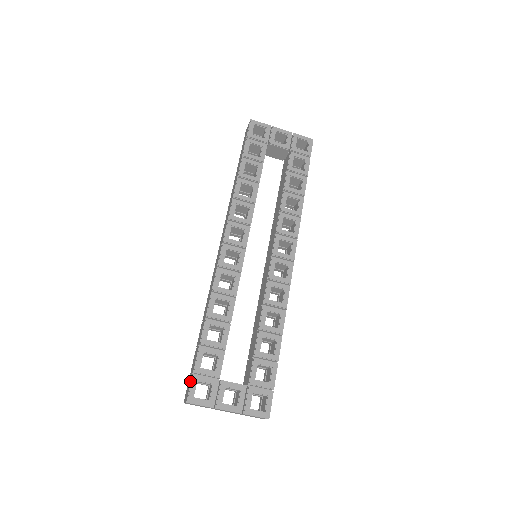
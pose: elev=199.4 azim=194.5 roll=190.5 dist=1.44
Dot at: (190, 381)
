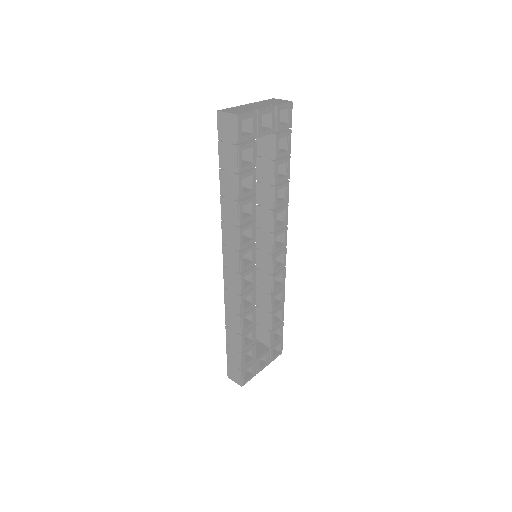
Dot at: (239, 374)
